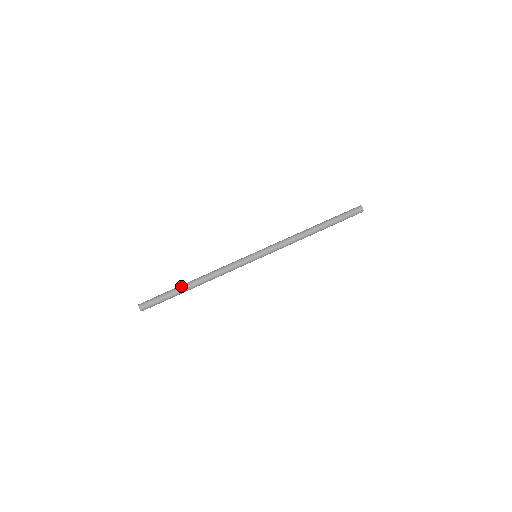
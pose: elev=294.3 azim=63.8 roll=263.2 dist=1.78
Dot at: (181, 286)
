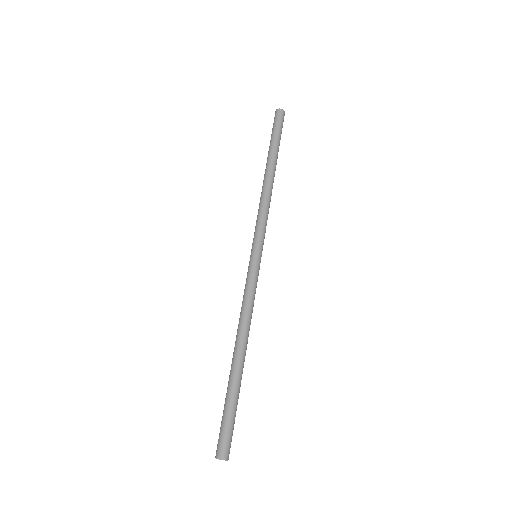
Dot at: (232, 377)
